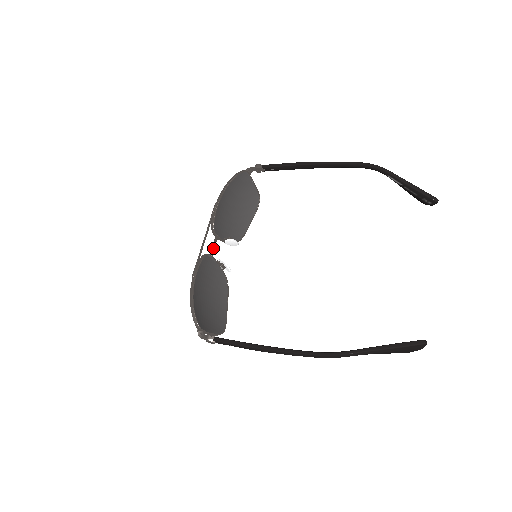
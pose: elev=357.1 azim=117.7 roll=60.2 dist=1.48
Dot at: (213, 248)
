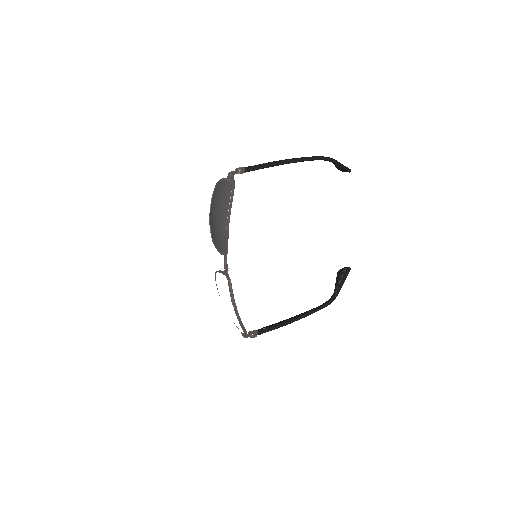
Dot at: occluded
